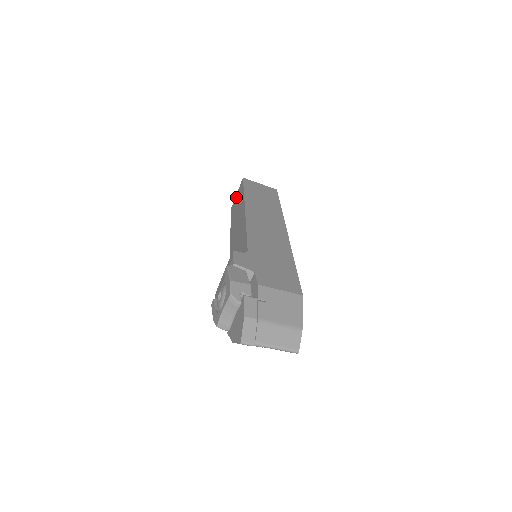
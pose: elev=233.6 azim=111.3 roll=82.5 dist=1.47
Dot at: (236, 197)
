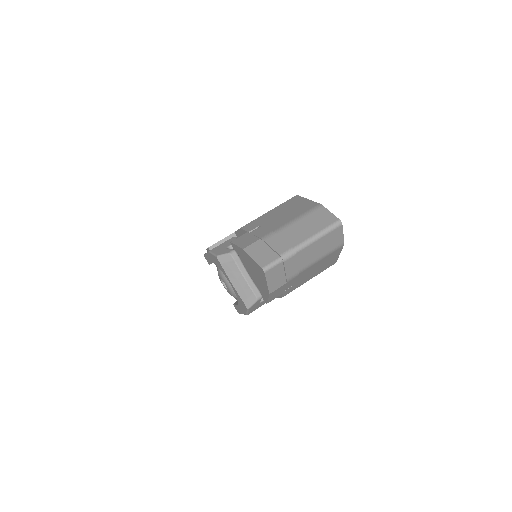
Dot at: occluded
